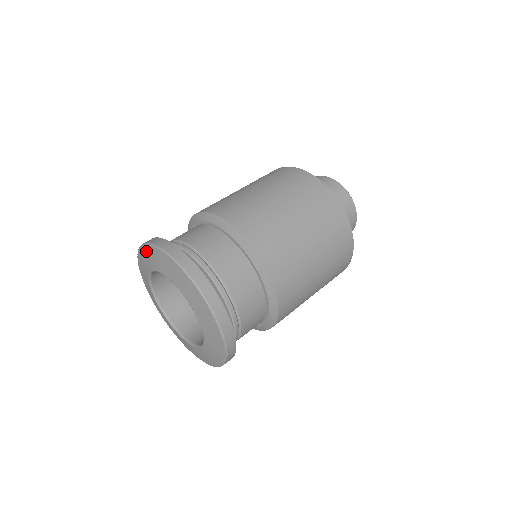
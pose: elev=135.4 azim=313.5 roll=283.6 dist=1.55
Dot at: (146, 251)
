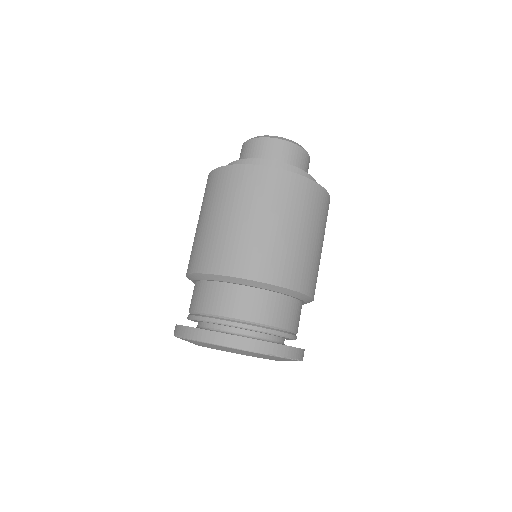
Dot at: (199, 343)
